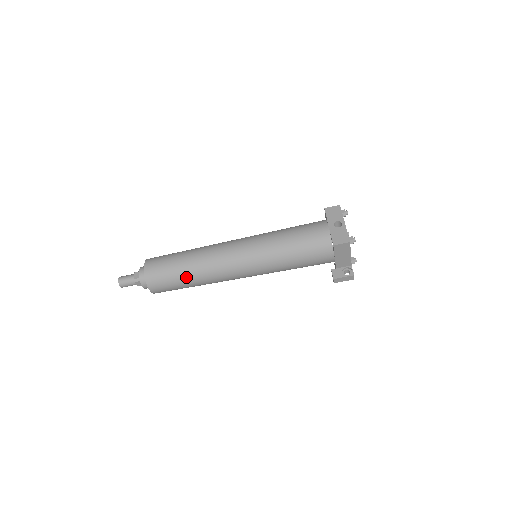
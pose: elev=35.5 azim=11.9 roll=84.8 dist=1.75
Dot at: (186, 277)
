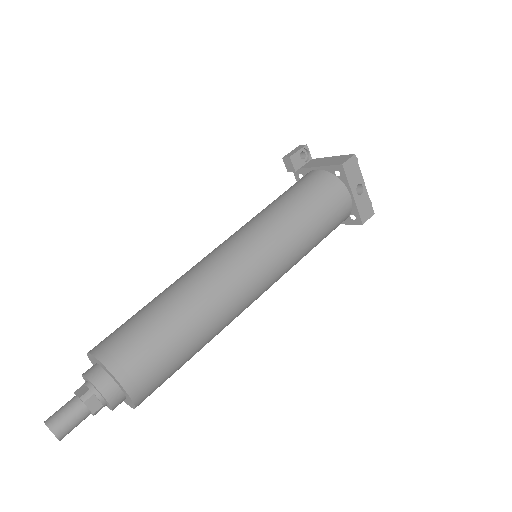
Dot at: occluded
